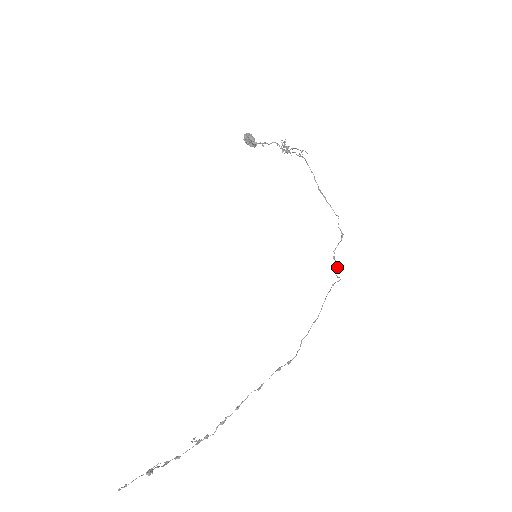
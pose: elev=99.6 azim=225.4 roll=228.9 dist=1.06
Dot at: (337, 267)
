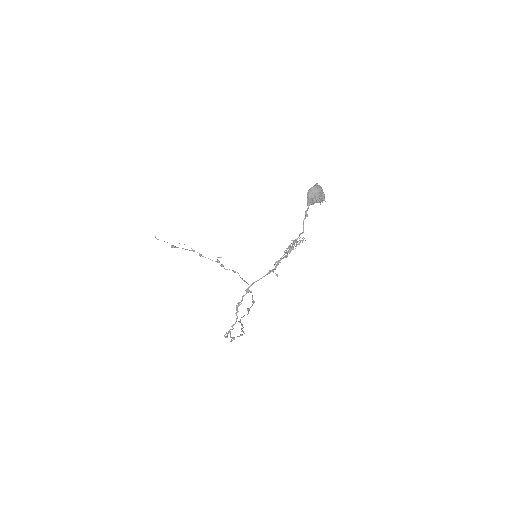
Dot at: (230, 337)
